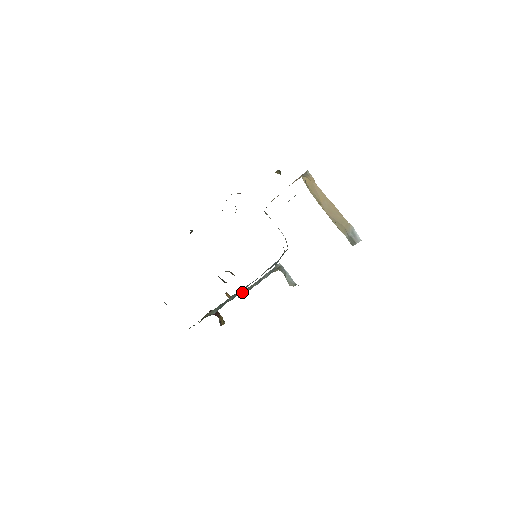
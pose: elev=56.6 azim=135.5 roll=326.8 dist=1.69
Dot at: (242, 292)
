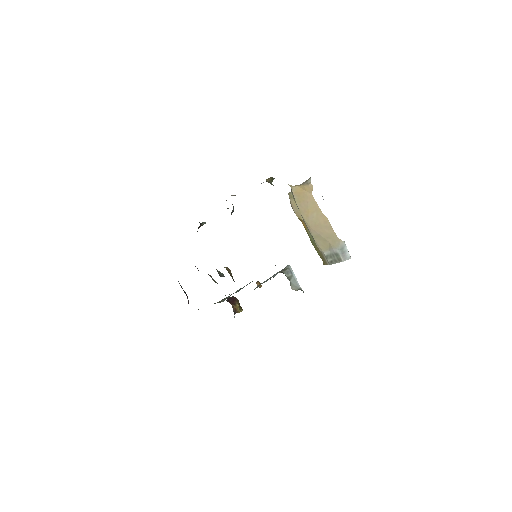
Dot at: (257, 286)
